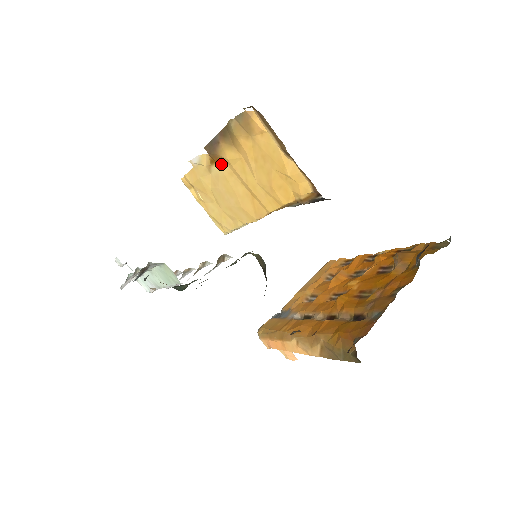
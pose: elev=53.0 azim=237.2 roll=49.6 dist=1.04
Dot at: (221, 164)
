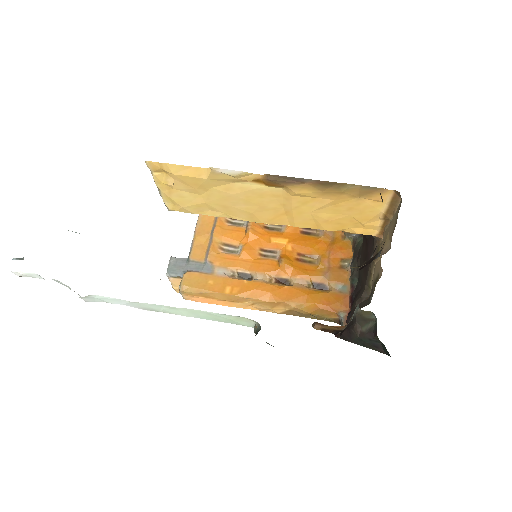
Dot at: (272, 187)
